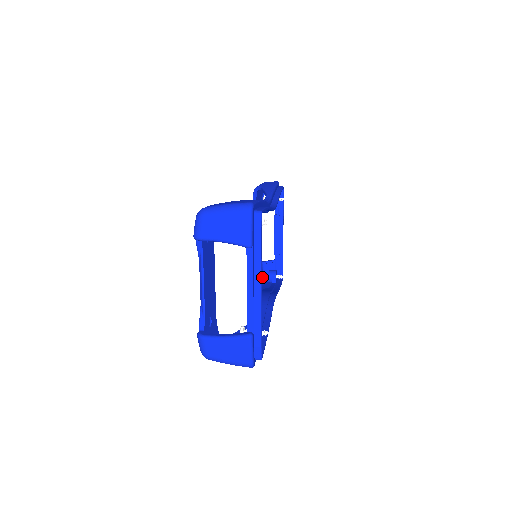
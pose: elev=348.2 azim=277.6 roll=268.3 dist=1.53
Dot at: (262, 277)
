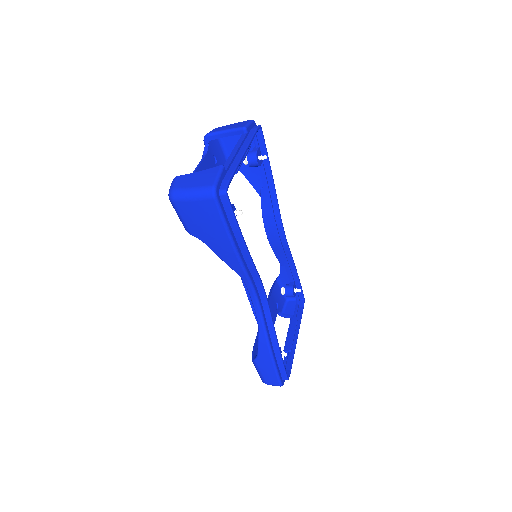
Dot at: occluded
